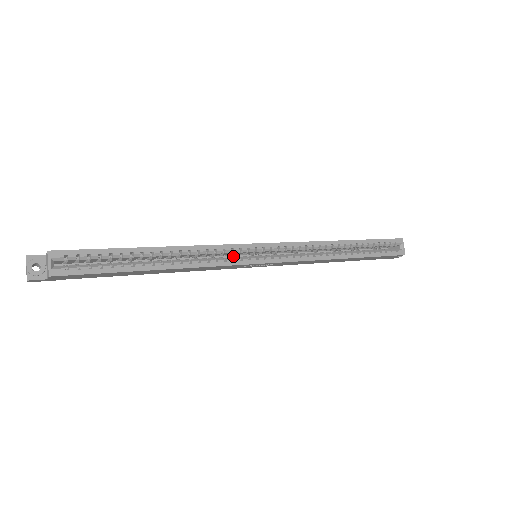
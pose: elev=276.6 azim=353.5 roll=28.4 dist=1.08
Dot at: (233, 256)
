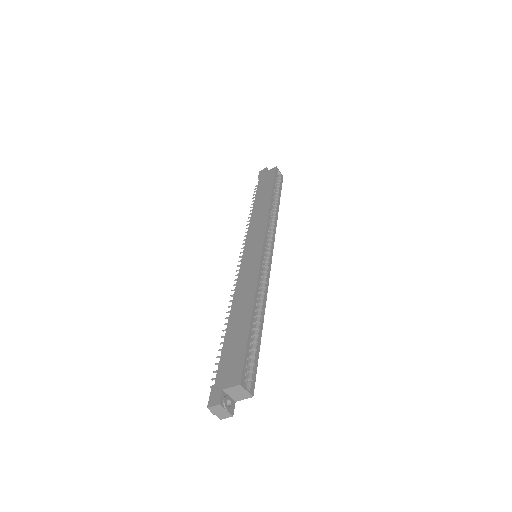
Dot at: occluded
